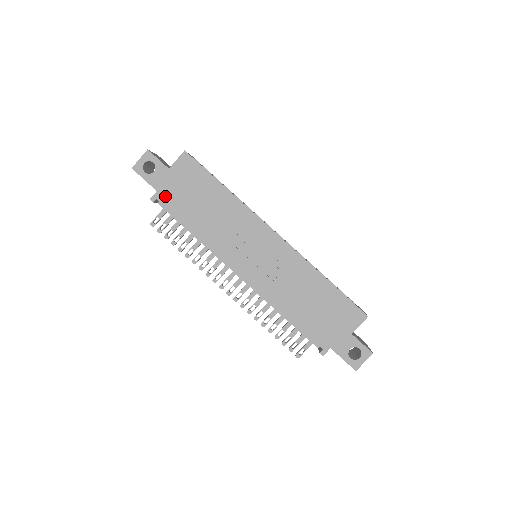
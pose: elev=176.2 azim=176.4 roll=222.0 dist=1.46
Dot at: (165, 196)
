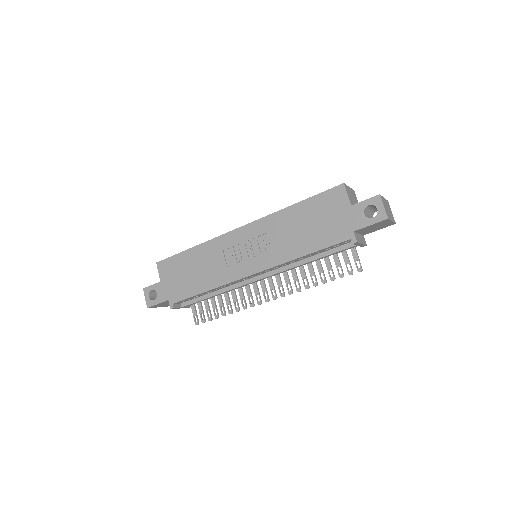
Dot at: (174, 296)
